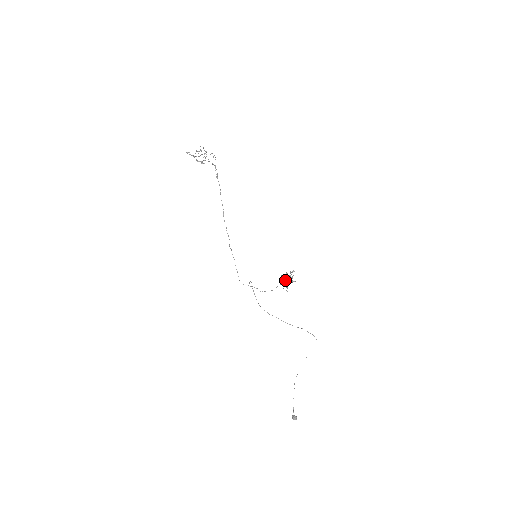
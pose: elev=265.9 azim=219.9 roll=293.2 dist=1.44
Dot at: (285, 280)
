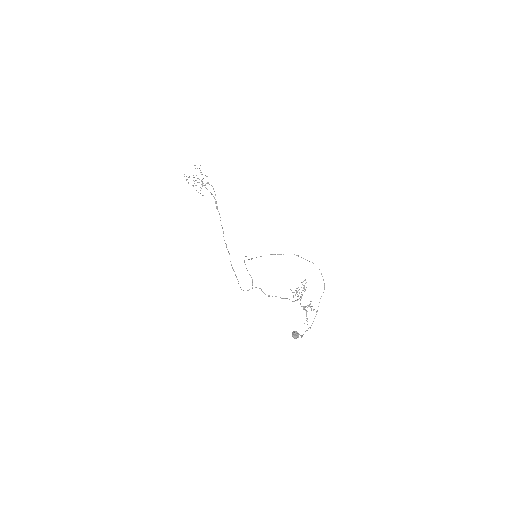
Dot at: occluded
